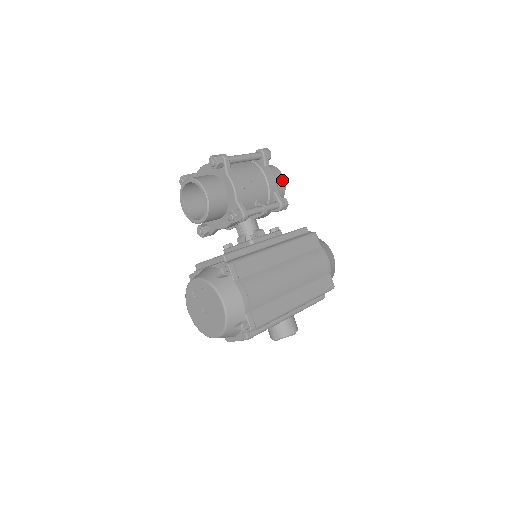
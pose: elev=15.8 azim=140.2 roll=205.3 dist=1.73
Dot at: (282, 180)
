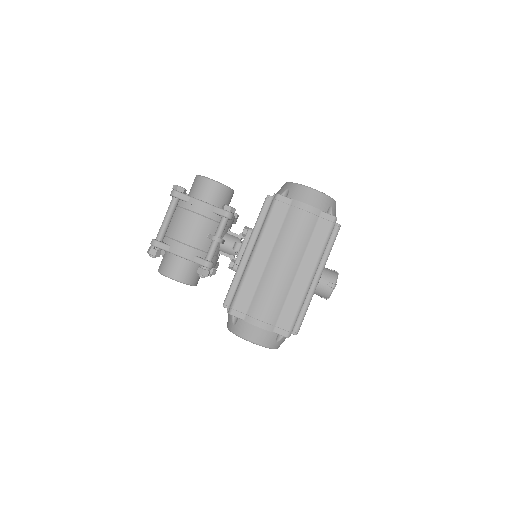
Dot at: (213, 184)
